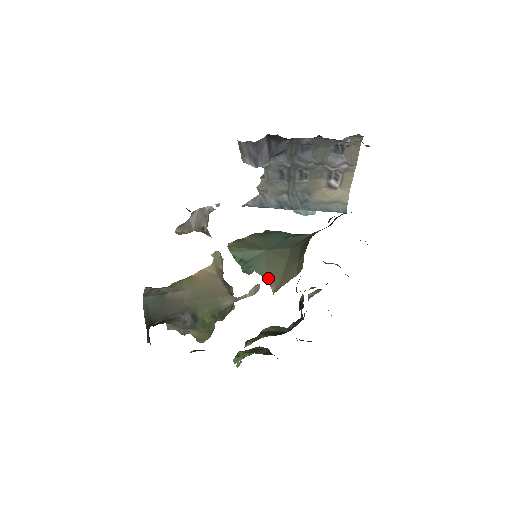
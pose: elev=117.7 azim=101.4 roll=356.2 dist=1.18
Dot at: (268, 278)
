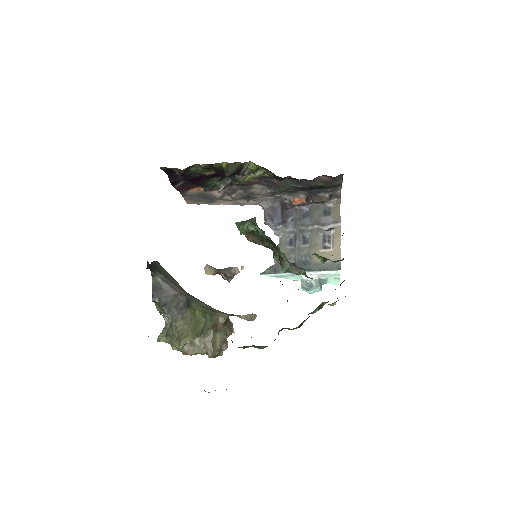
Dot at: occluded
